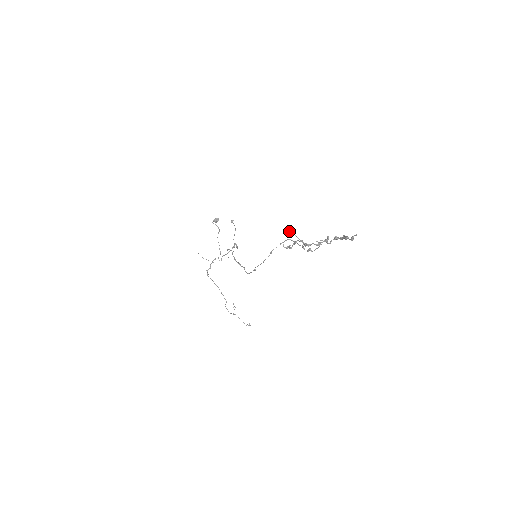
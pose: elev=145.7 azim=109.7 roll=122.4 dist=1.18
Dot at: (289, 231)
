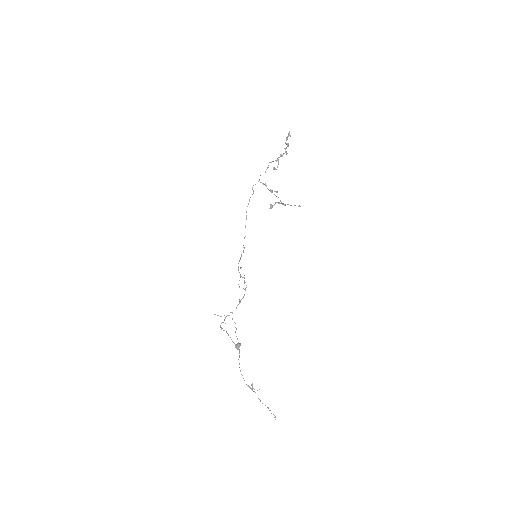
Dot at: (271, 208)
